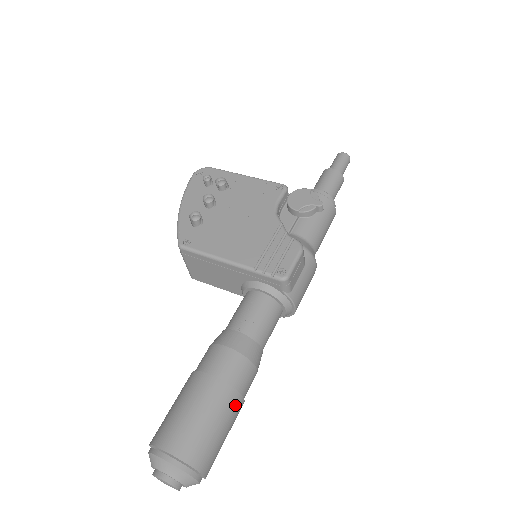
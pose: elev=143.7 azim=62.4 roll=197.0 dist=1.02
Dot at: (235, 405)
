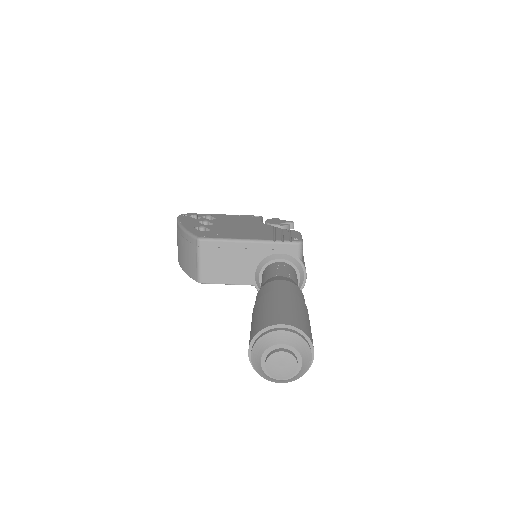
Dot at: occluded
